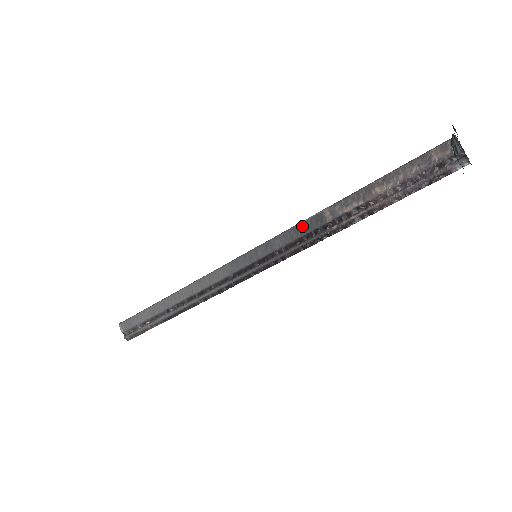
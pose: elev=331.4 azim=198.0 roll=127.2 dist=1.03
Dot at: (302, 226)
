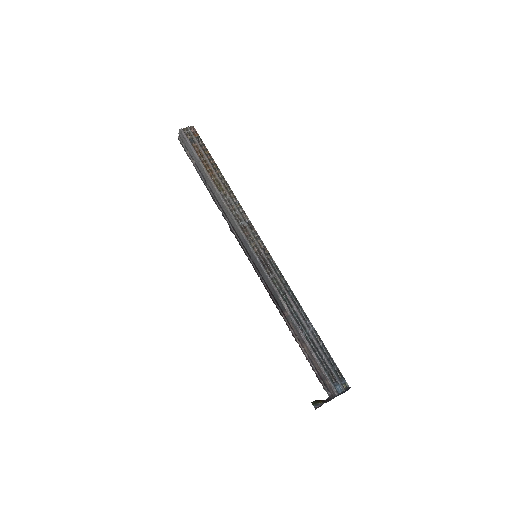
Dot at: (277, 295)
